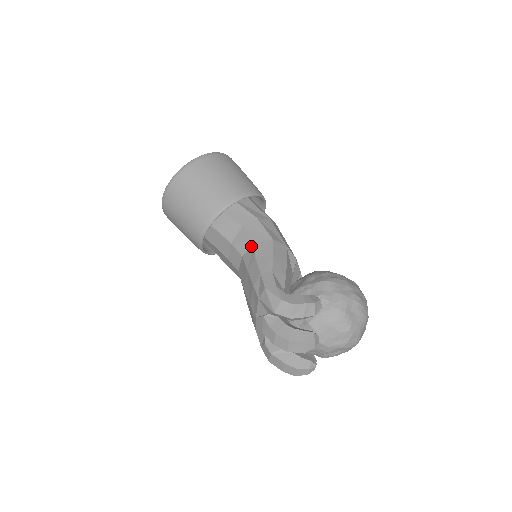
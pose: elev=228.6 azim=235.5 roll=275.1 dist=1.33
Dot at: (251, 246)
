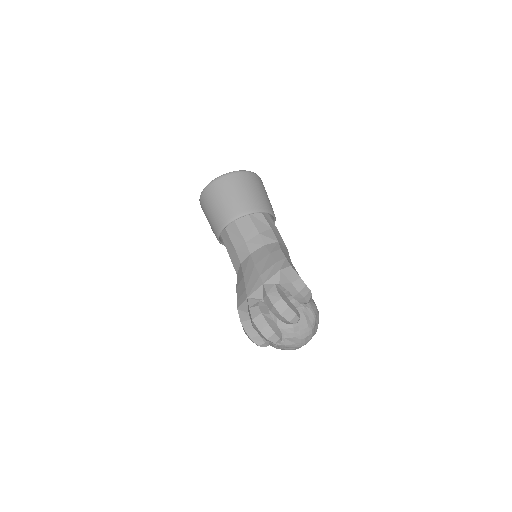
Dot at: (276, 242)
